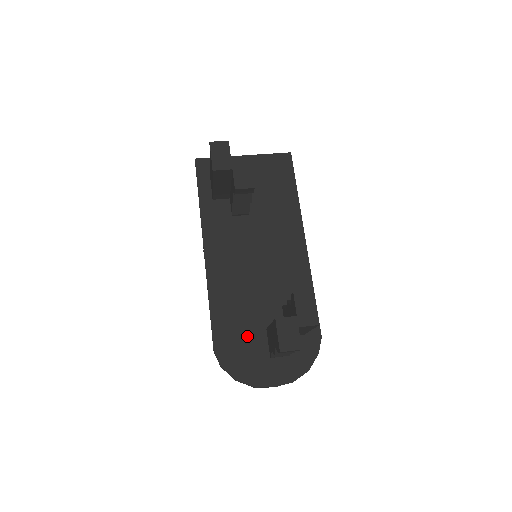
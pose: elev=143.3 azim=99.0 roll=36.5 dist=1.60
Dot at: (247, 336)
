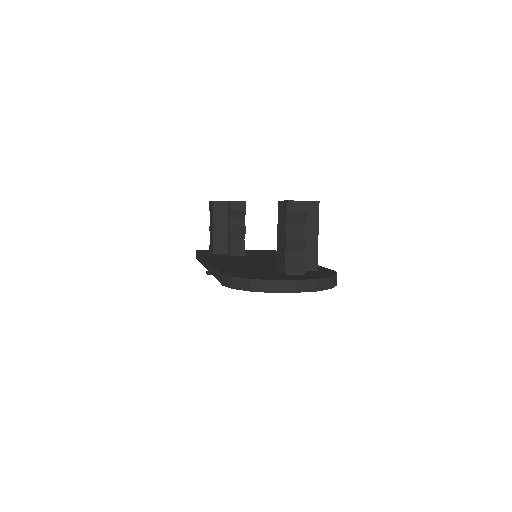
Dot at: (257, 271)
